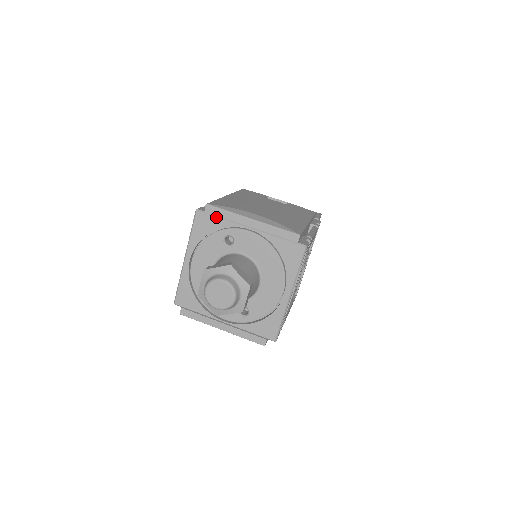
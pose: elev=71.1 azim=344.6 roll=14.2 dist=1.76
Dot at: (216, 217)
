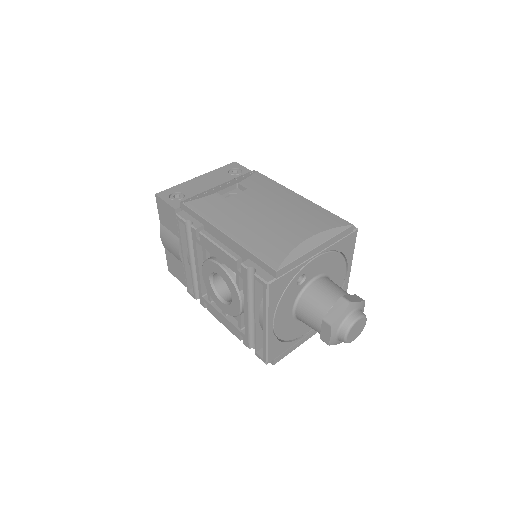
Dot at: (287, 273)
